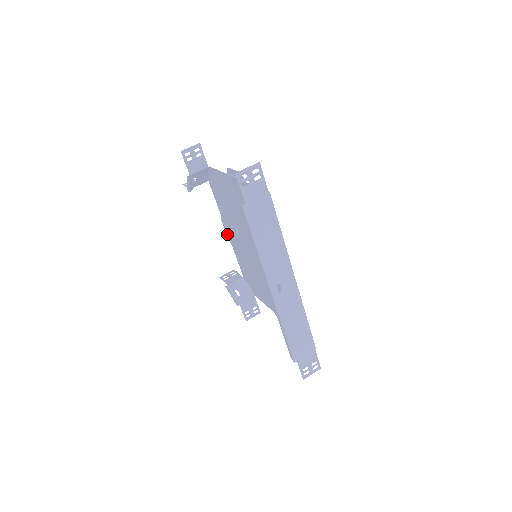
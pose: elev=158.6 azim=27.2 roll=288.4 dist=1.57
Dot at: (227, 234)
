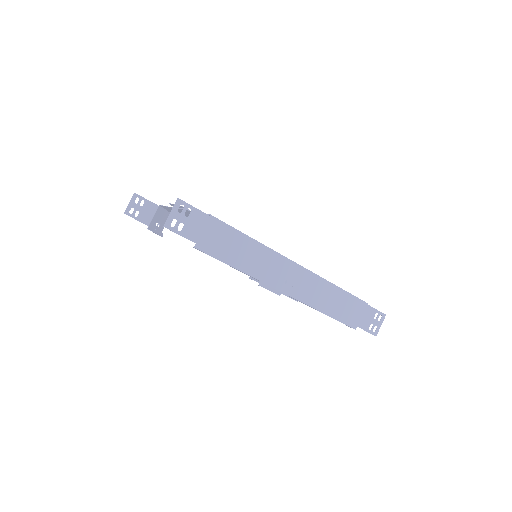
Dot at: occluded
